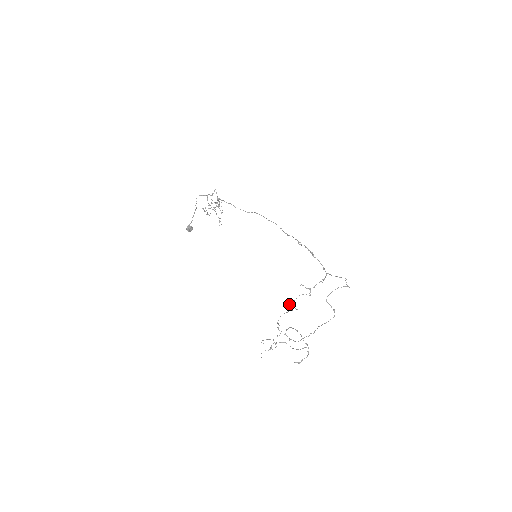
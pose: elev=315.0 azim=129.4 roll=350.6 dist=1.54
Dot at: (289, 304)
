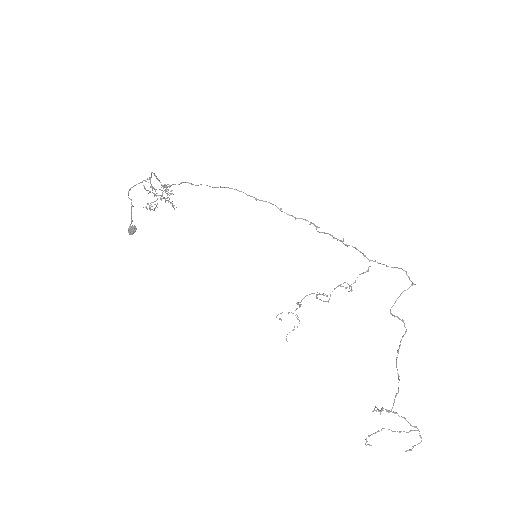
Dot at: (316, 295)
